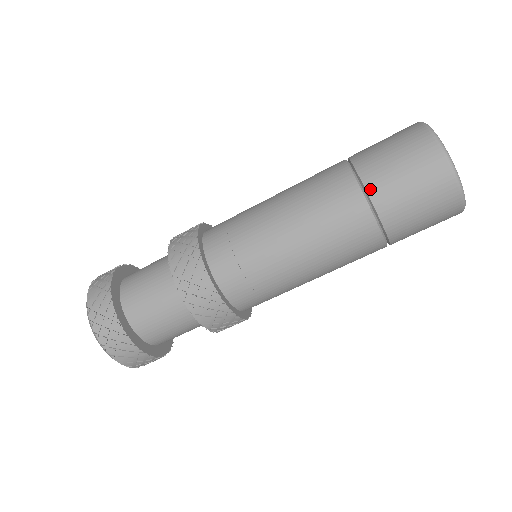
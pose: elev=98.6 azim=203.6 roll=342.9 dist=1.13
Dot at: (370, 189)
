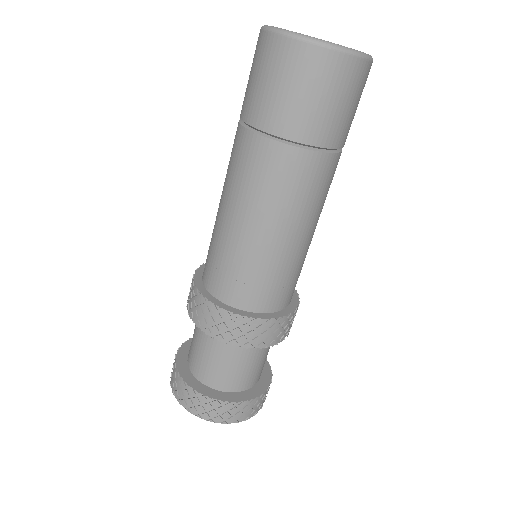
Dot at: (279, 132)
